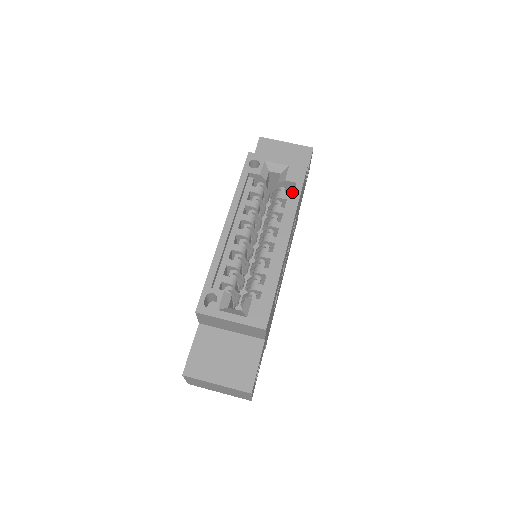
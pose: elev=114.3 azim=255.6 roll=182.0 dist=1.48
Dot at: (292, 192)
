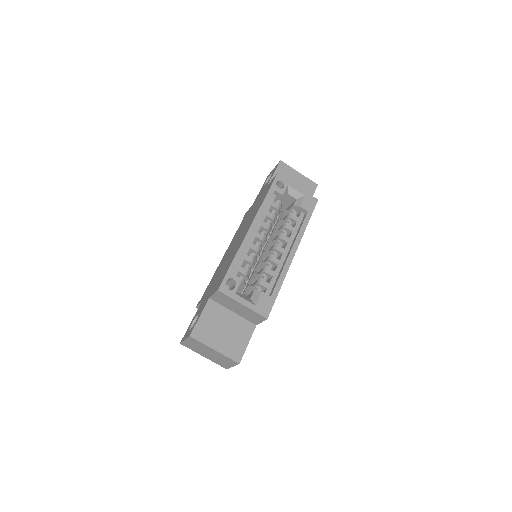
Dot at: (302, 217)
